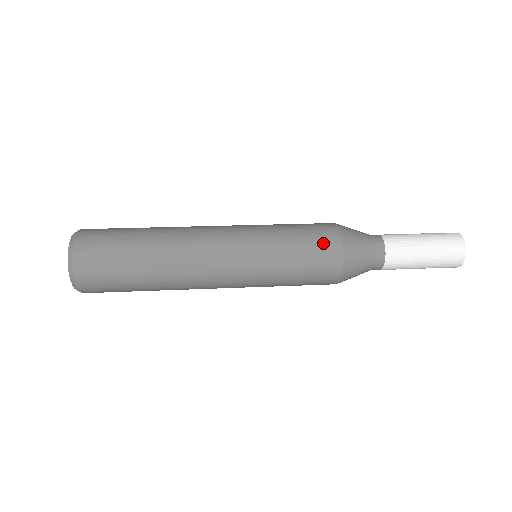
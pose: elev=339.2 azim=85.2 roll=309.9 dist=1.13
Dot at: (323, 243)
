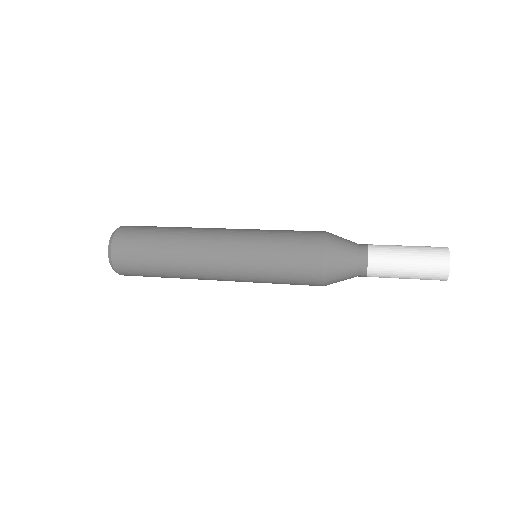
Dot at: (309, 231)
